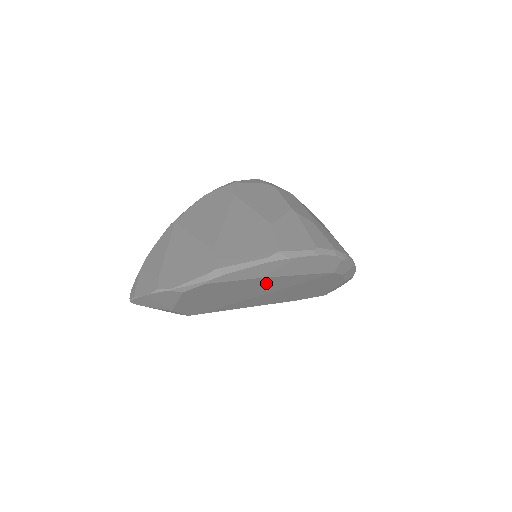
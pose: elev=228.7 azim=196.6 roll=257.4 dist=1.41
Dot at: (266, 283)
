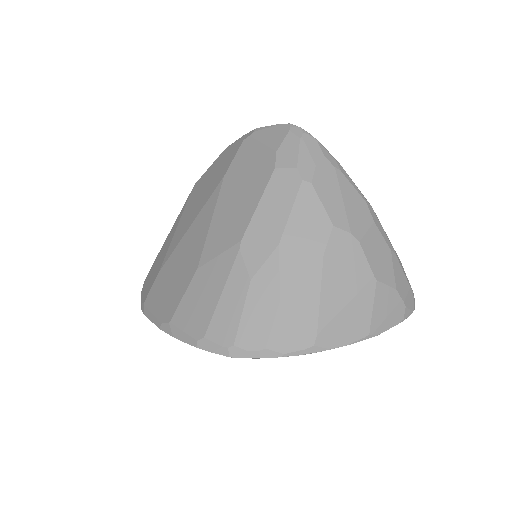
Dot at: occluded
